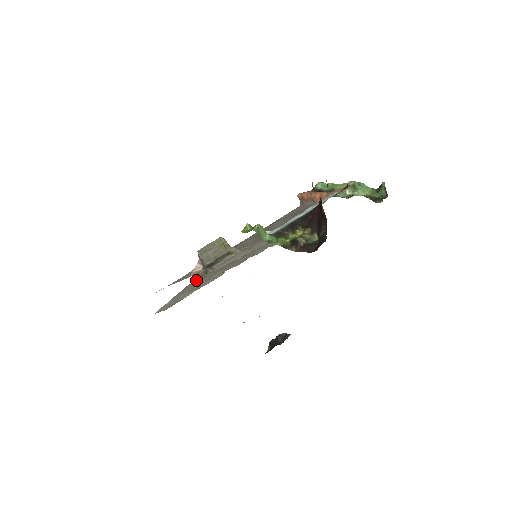
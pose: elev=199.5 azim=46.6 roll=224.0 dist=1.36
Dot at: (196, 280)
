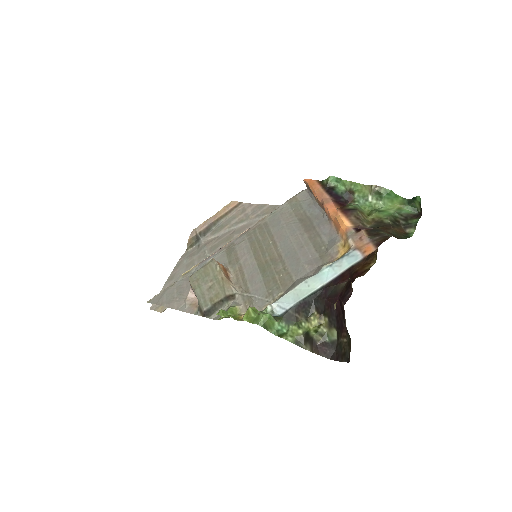
Dot at: (187, 250)
